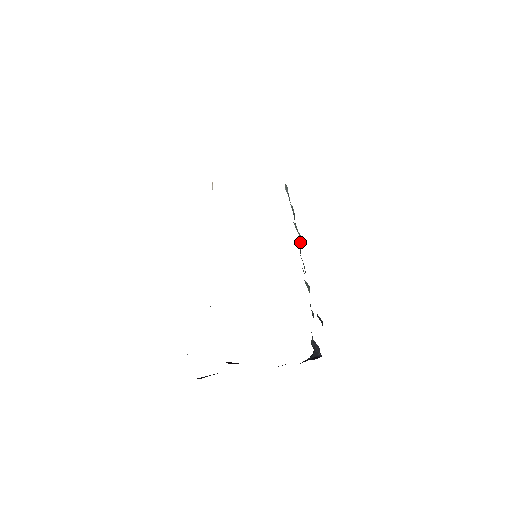
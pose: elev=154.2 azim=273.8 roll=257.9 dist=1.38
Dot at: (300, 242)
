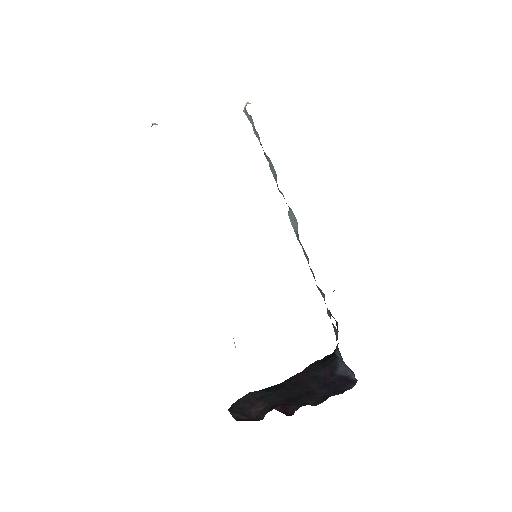
Dot at: (293, 220)
